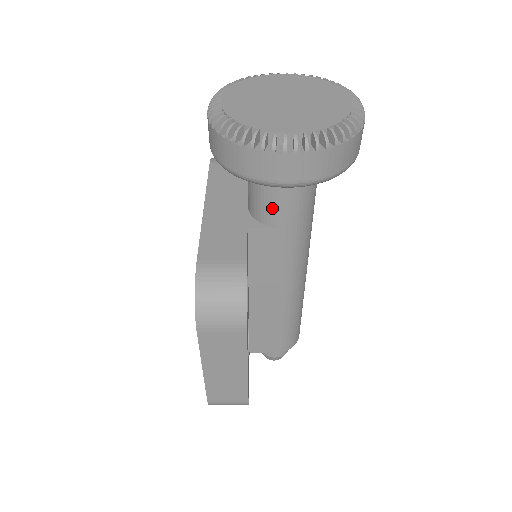
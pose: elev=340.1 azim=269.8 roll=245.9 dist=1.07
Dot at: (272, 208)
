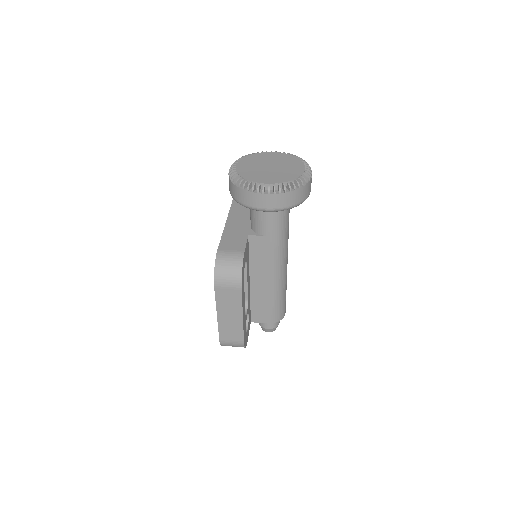
Dot at: (262, 224)
